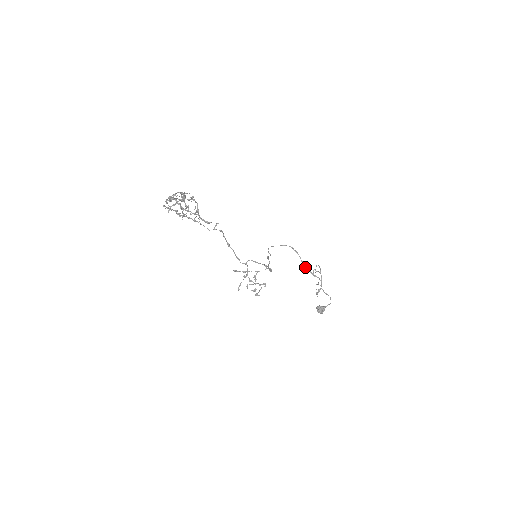
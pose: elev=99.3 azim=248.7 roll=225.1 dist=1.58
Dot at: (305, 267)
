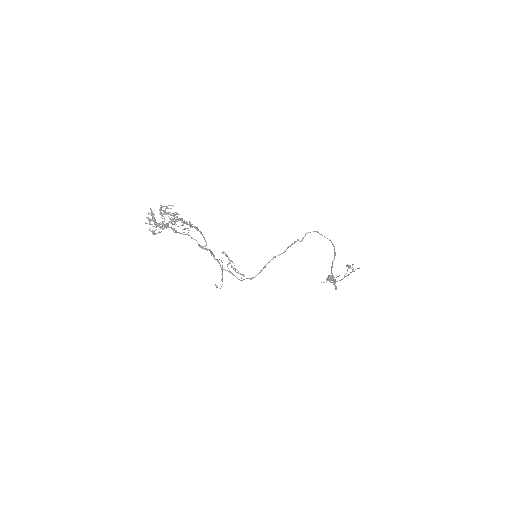
Dot at: (331, 266)
